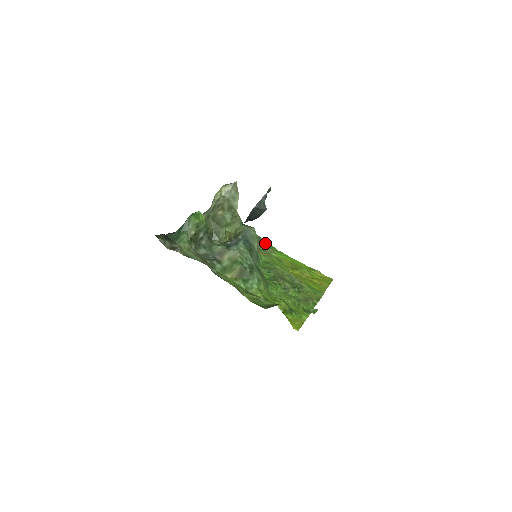
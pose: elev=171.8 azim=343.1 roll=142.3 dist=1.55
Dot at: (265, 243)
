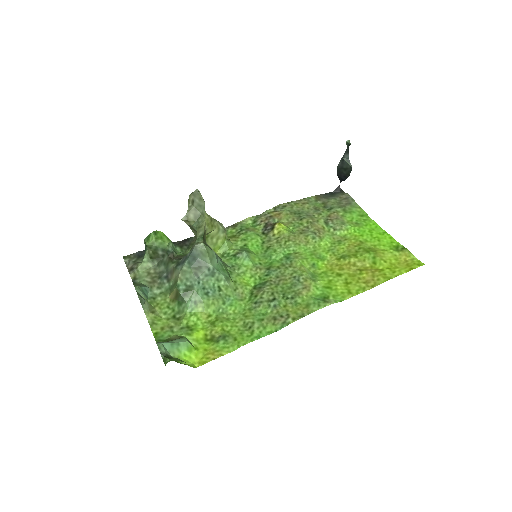
Dot at: (348, 212)
